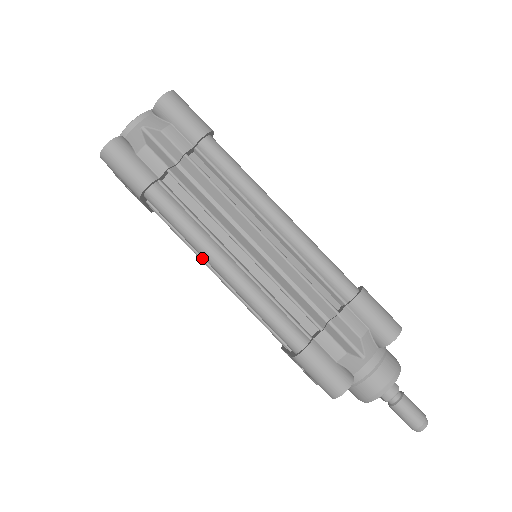
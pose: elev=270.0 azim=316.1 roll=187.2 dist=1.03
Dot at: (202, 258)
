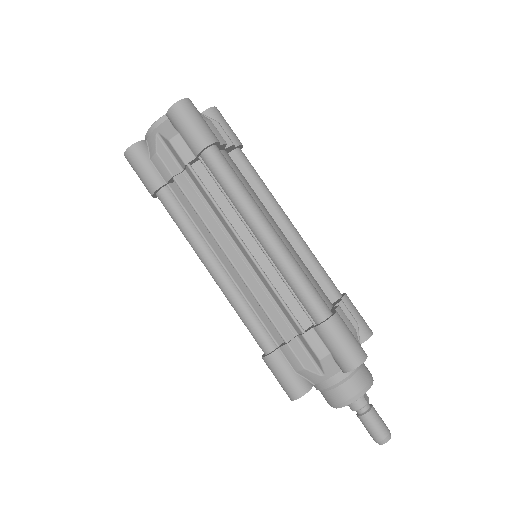
Dot at: occluded
